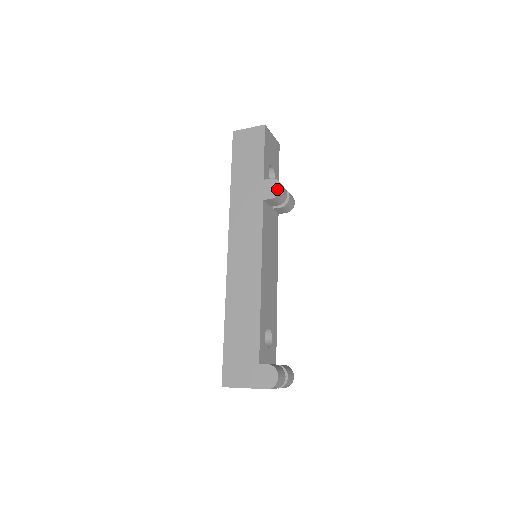
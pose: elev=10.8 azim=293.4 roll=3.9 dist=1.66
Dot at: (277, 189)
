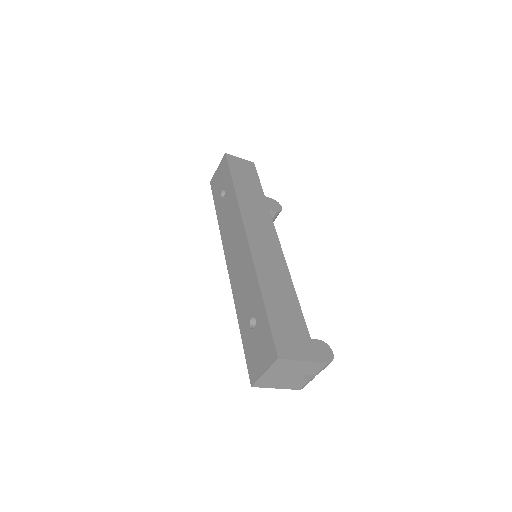
Dot at: (279, 207)
